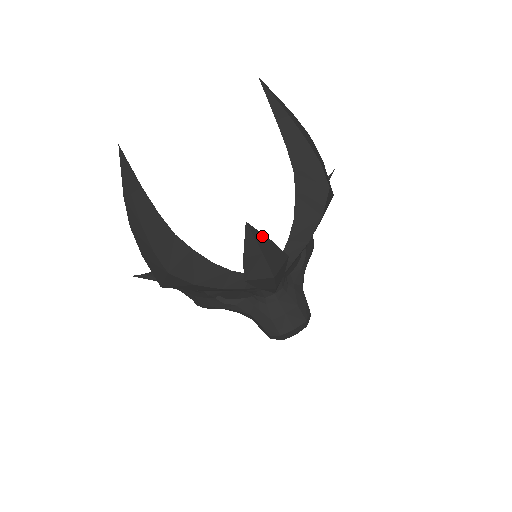
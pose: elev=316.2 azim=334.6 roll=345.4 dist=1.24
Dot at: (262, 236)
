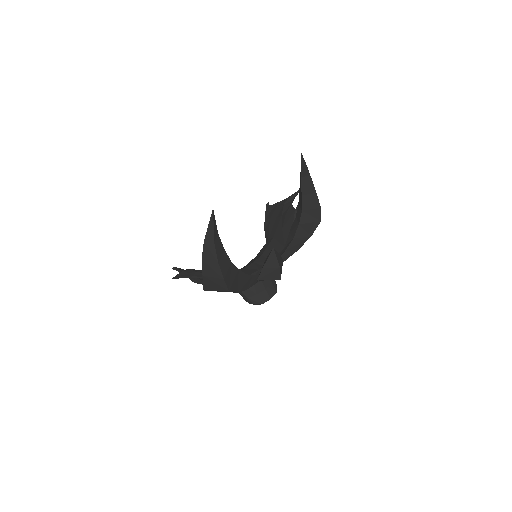
Dot at: (278, 254)
